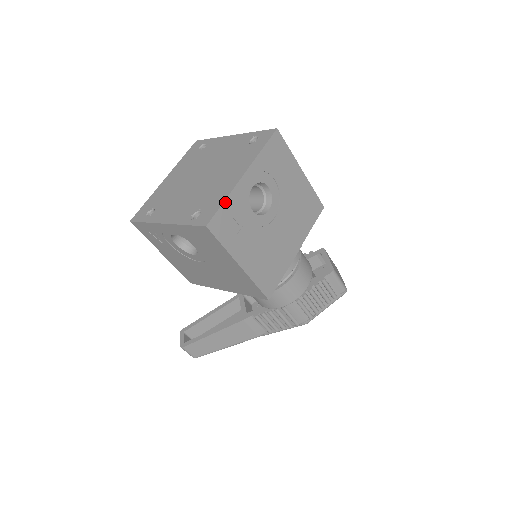
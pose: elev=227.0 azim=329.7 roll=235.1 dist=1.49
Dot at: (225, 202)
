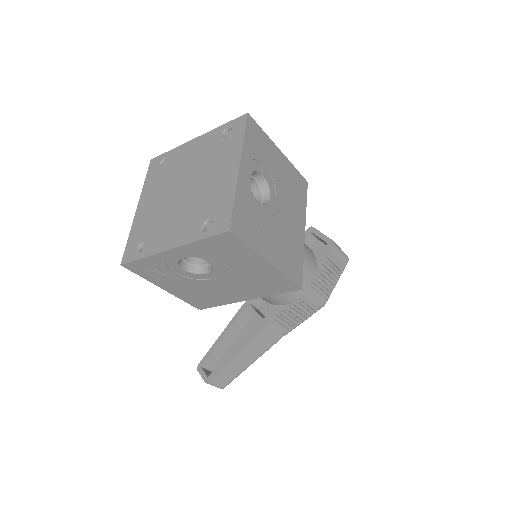
Dot at: (235, 200)
